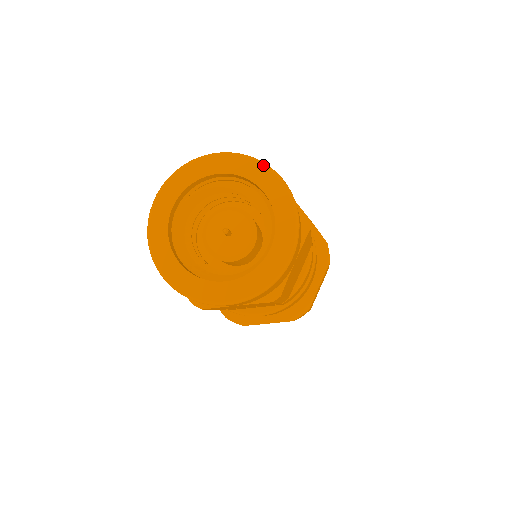
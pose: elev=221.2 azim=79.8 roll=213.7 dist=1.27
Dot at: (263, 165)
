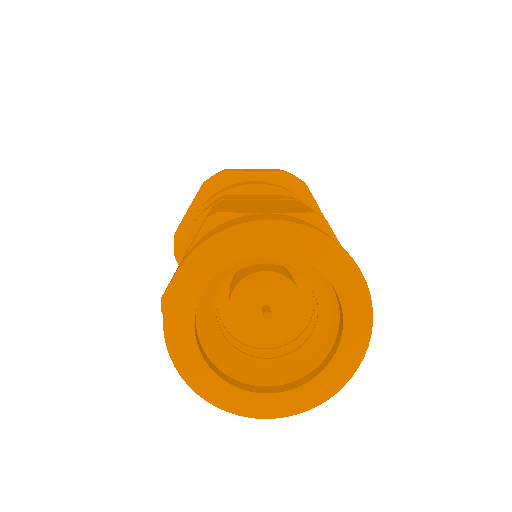
Dot at: (339, 250)
